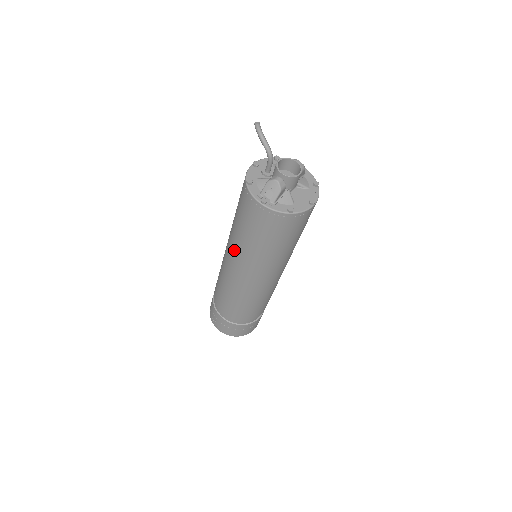
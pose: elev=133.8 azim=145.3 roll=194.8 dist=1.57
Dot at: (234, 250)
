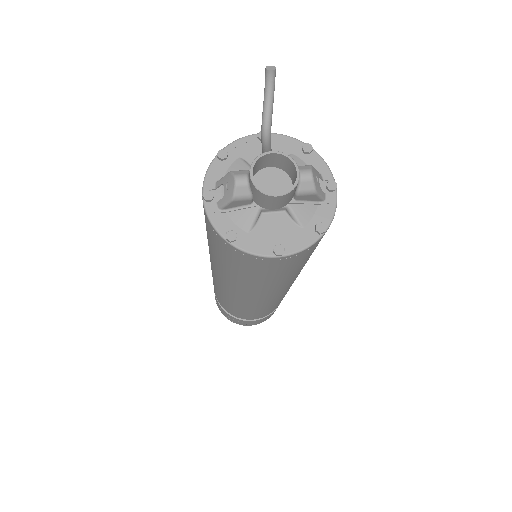
Dot at: occluded
